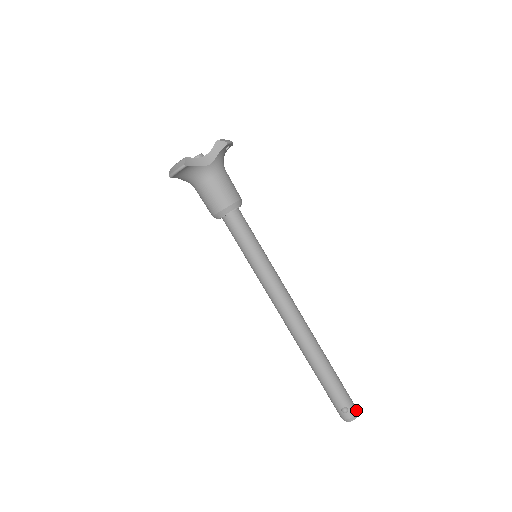
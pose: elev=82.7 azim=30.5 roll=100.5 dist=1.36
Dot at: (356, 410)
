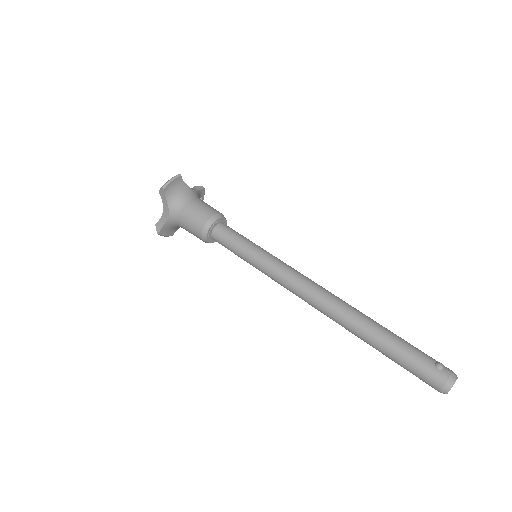
Dot at: occluded
